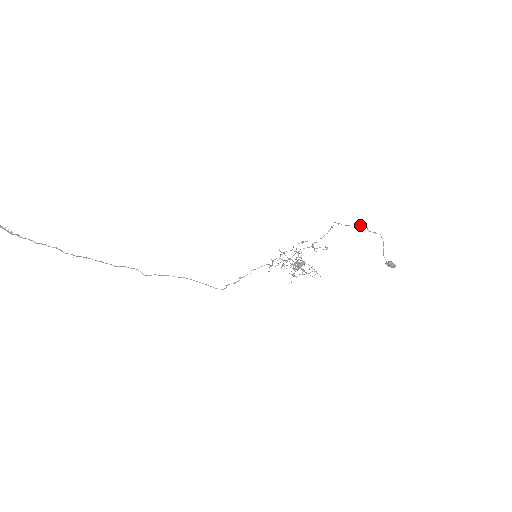
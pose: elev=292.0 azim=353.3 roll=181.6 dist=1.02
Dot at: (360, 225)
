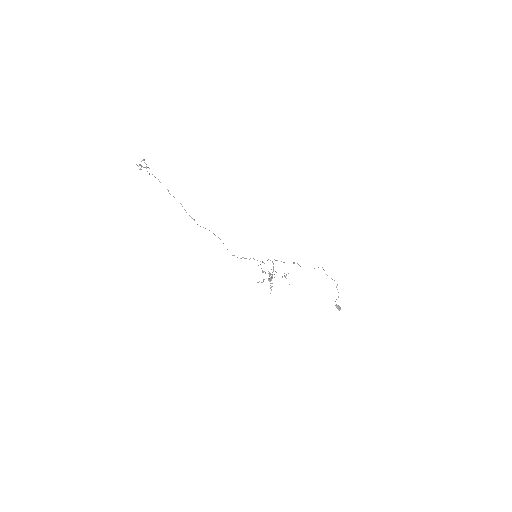
Dot at: occluded
